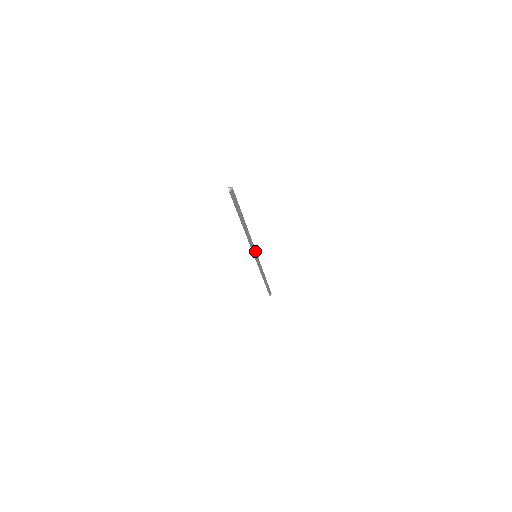
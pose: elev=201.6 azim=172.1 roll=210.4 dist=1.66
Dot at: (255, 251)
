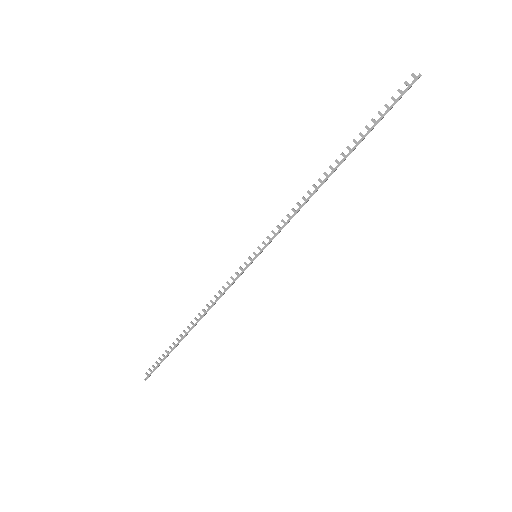
Dot at: (269, 242)
